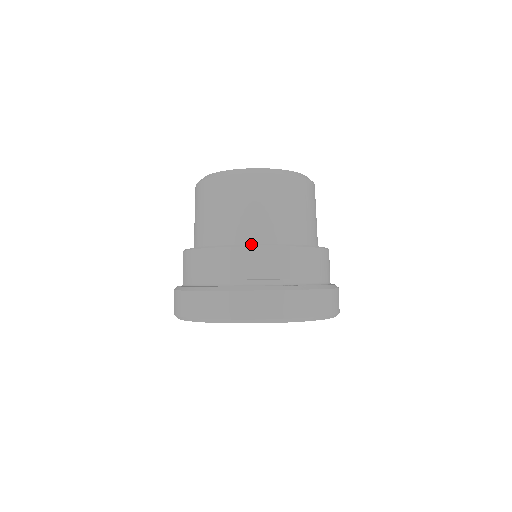
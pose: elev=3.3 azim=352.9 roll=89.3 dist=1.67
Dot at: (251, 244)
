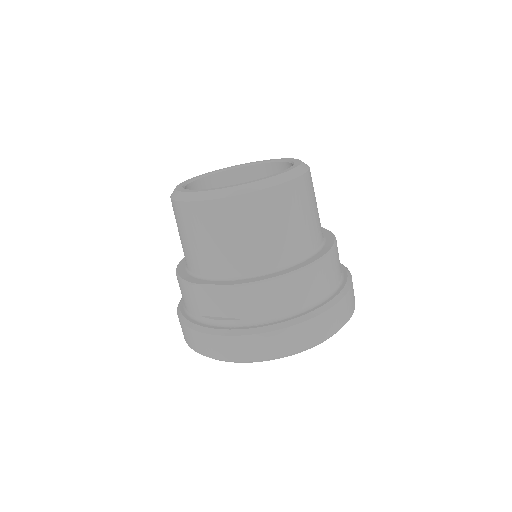
Dot at: (206, 278)
